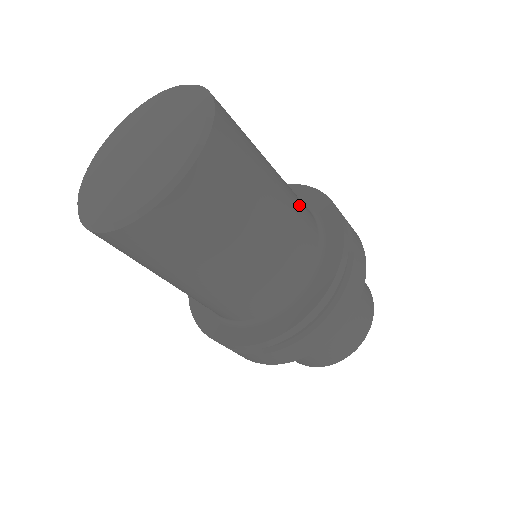
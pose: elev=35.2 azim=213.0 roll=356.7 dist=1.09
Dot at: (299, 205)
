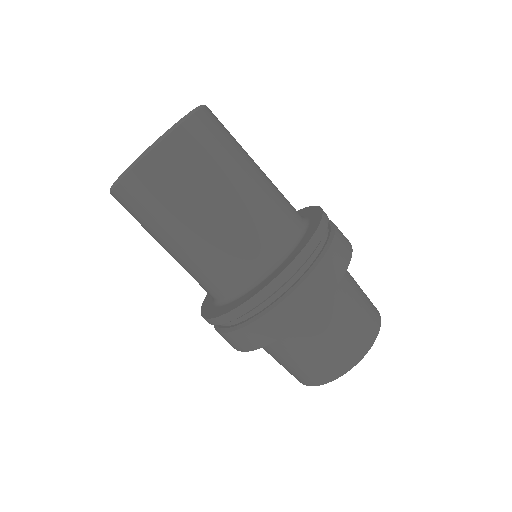
Dot at: (279, 205)
